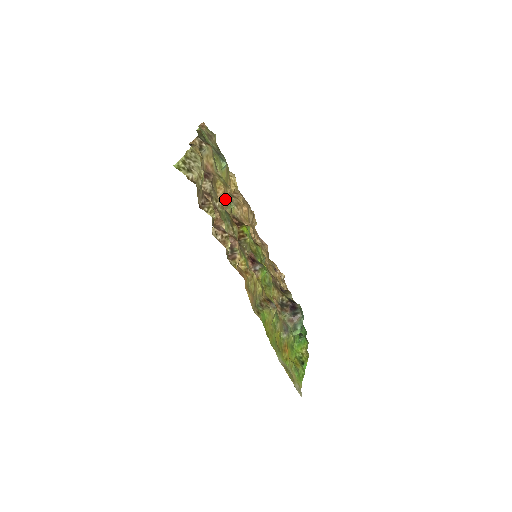
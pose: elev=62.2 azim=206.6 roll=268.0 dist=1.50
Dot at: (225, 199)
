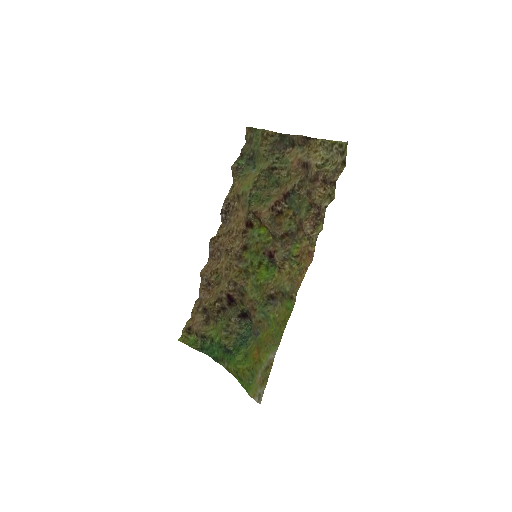
Dot at: (280, 193)
